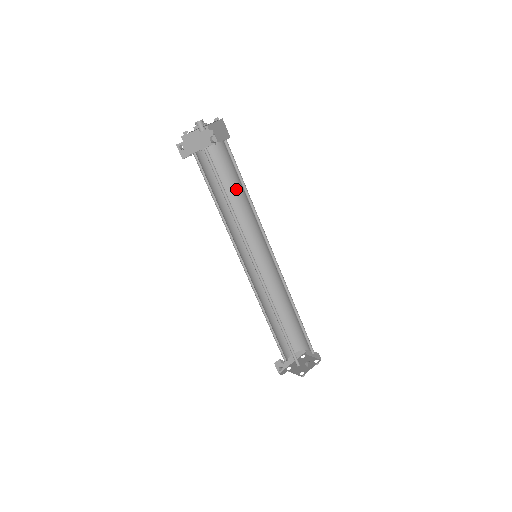
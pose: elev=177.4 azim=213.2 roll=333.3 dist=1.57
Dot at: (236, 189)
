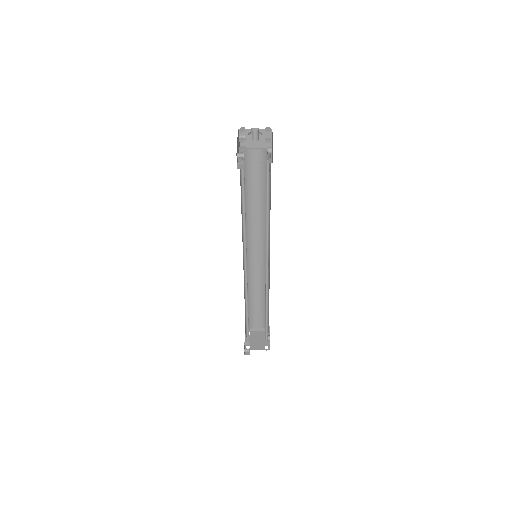
Dot at: (249, 194)
